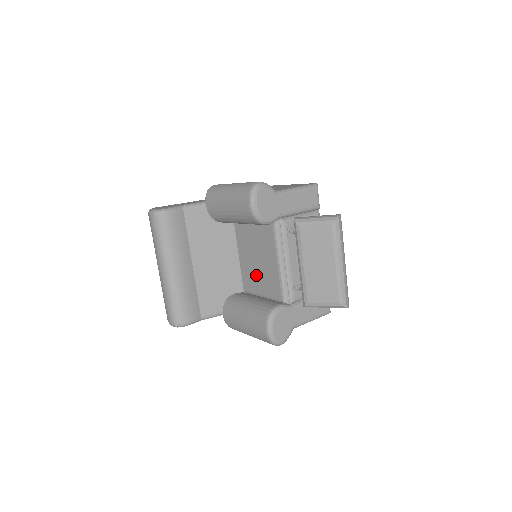
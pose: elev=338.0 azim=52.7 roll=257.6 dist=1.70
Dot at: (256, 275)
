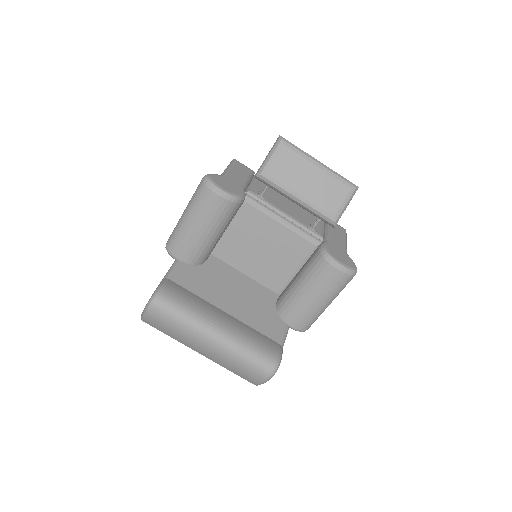
Dot at: (275, 263)
